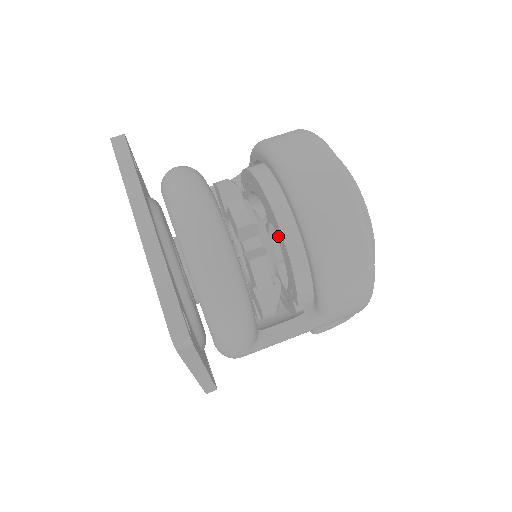
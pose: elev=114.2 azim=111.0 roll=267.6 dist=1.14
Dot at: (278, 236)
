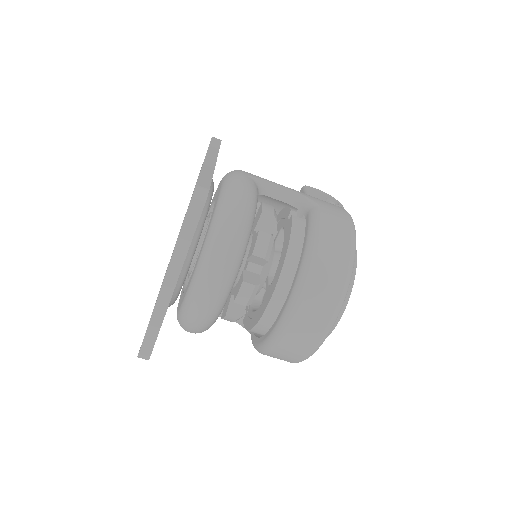
Dot at: (259, 311)
